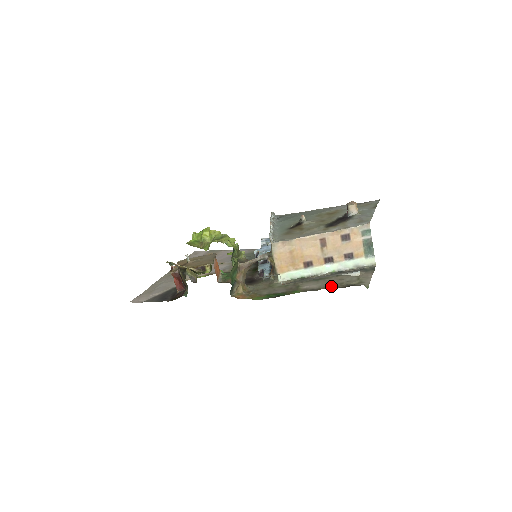
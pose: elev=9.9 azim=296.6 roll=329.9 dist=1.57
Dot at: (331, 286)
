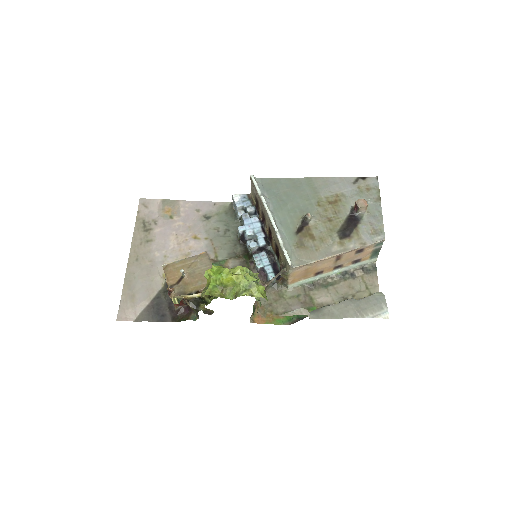
Dot at: occluded
